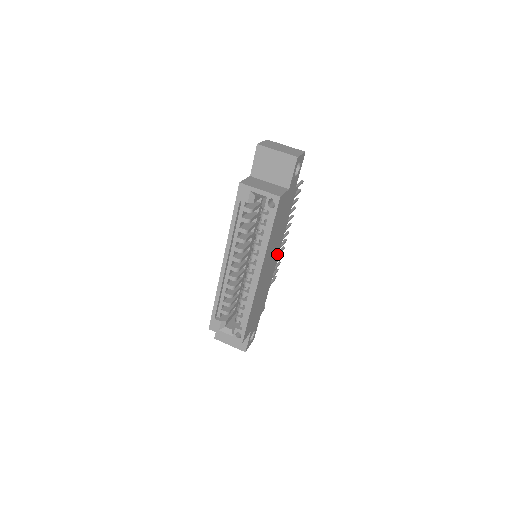
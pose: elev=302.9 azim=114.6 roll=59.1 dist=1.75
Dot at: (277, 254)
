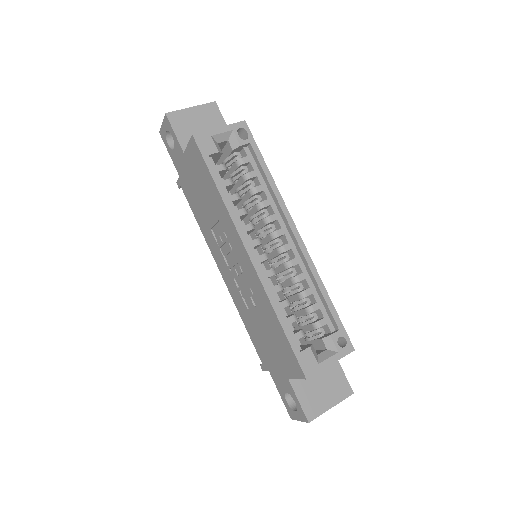
Dot at: occluded
